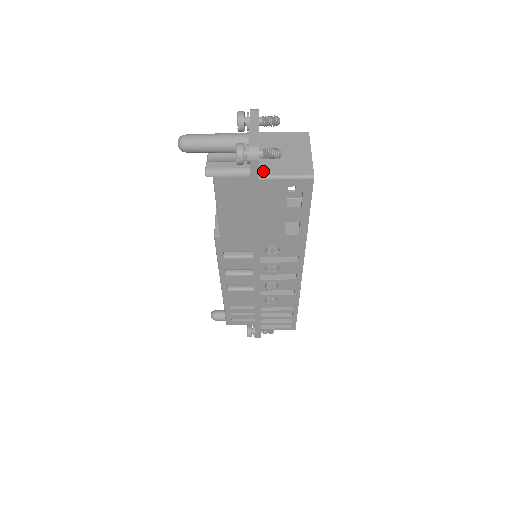
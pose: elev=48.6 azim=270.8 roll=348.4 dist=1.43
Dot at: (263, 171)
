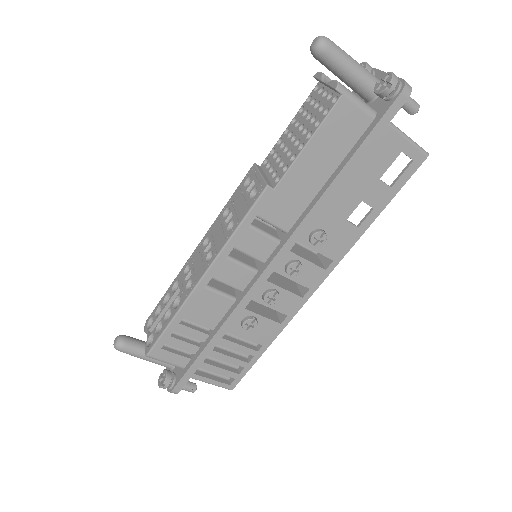
Dot at: occluded
